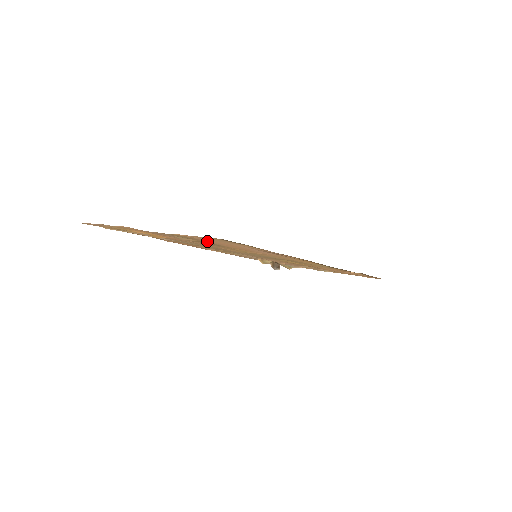
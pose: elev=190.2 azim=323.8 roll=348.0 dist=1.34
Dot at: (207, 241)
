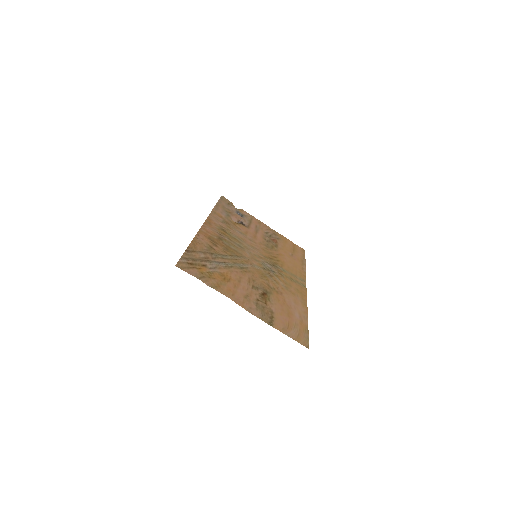
Dot at: (276, 312)
